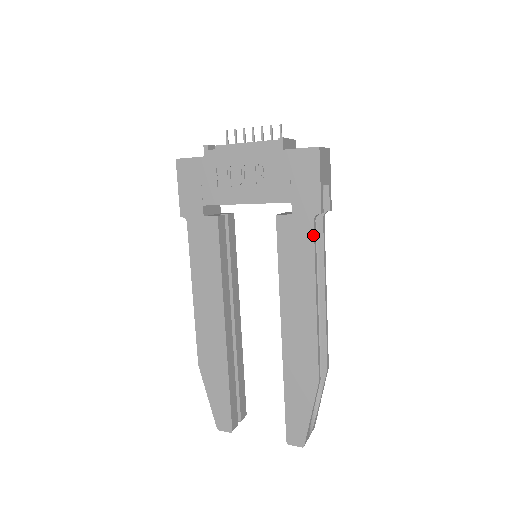
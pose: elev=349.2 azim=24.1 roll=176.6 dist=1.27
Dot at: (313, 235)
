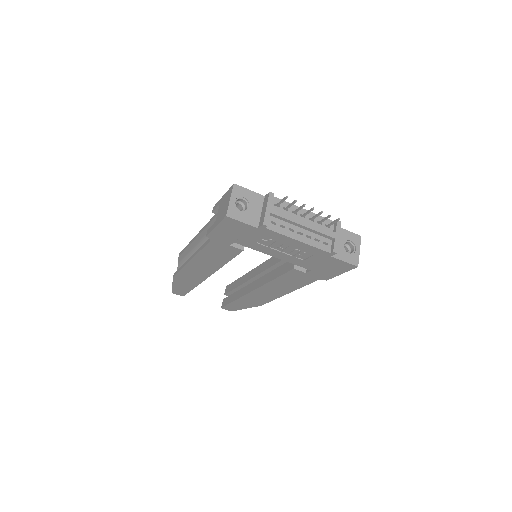
Dot at: (312, 282)
